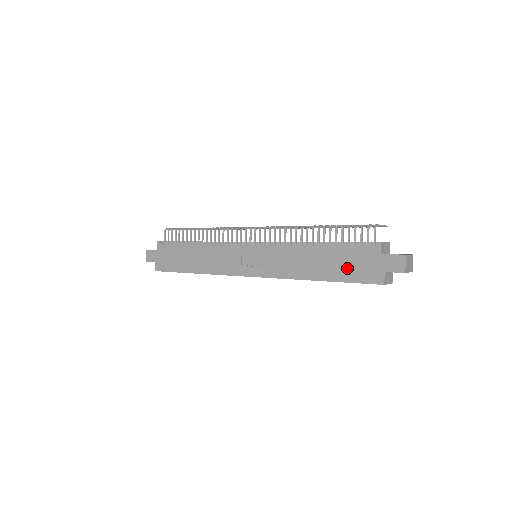
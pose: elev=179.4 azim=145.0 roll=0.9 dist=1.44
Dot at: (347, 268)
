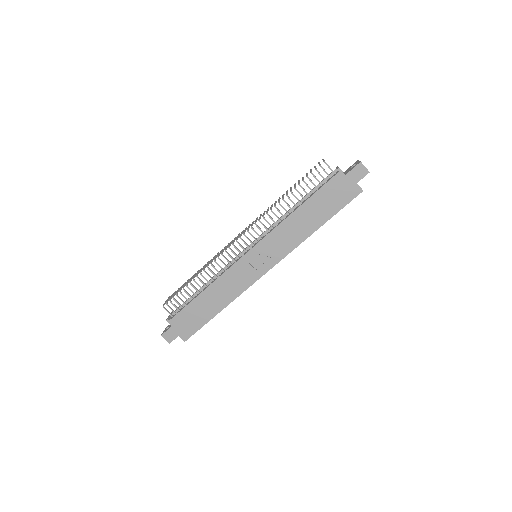
Dot at: (331, 203)
